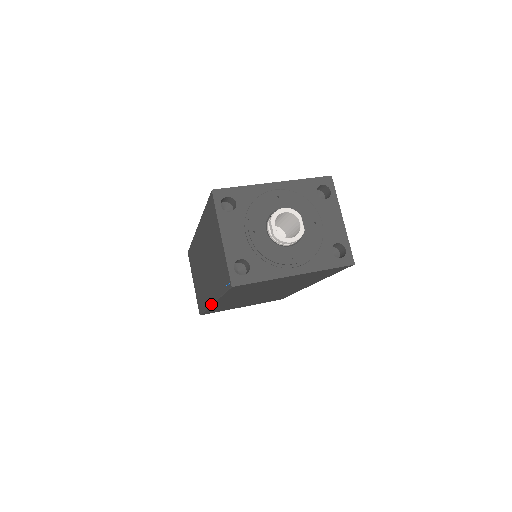
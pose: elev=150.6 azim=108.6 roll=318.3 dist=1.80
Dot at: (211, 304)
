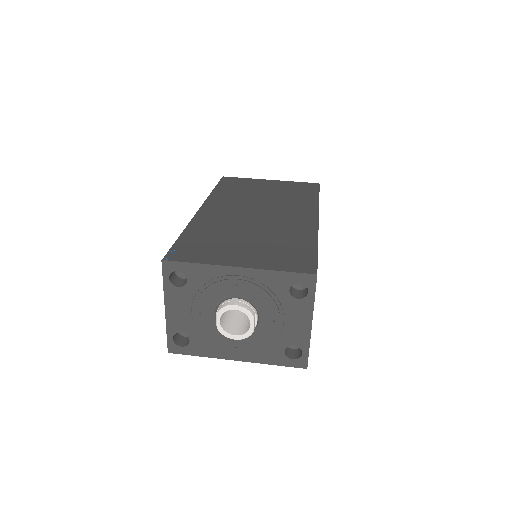
Dot at: occluded
